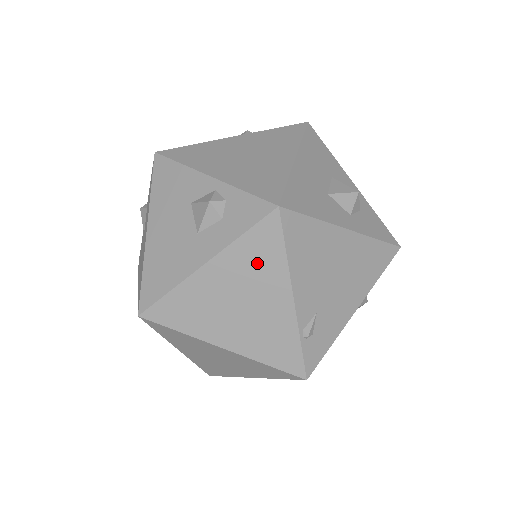
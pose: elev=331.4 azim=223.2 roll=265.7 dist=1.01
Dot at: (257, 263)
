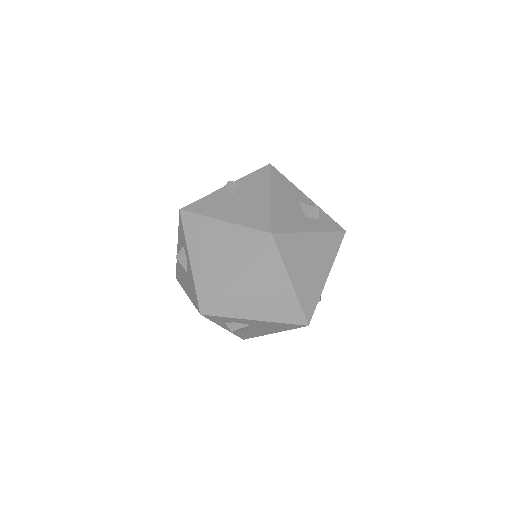
Dot at: (327, 249)
